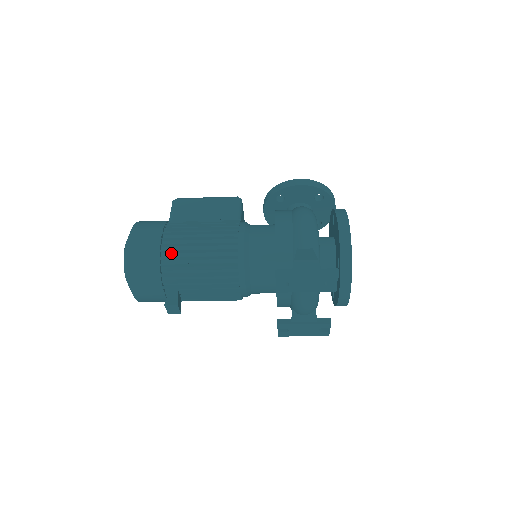
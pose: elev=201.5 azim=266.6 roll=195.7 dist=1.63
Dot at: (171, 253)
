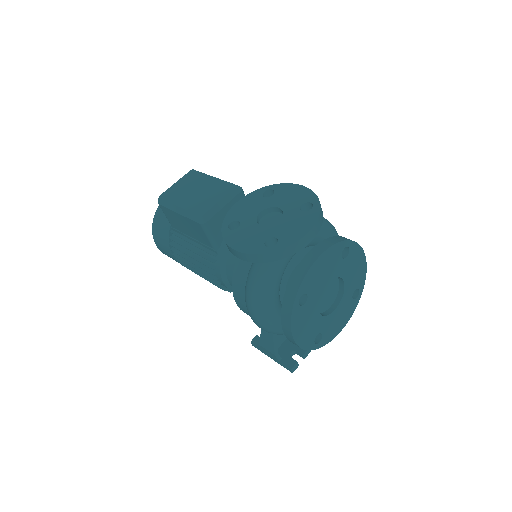
Dot at: occluded
